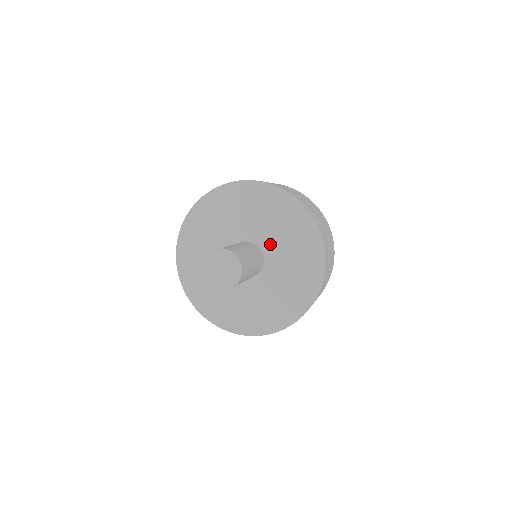
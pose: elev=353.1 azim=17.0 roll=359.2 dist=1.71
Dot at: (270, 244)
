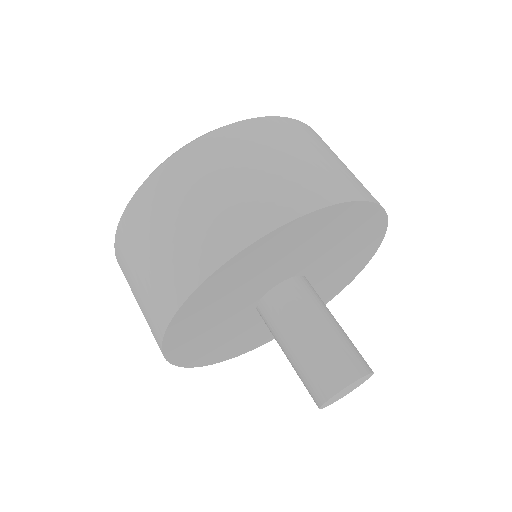
Dot at: (281, 274)
